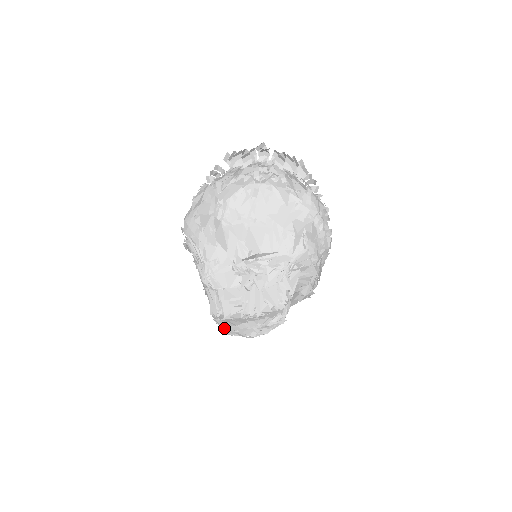
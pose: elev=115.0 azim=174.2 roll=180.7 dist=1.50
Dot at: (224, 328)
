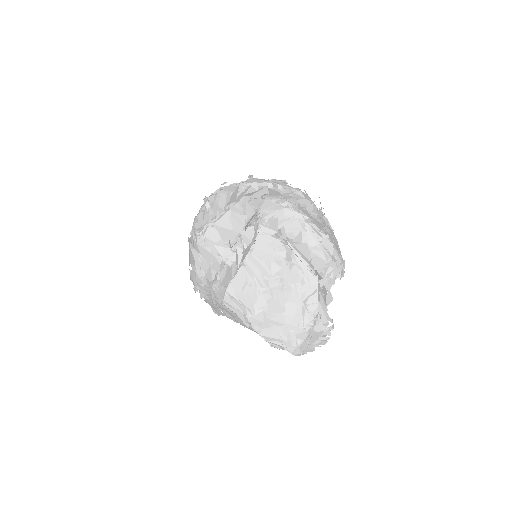
Dot at: (282, 343)
